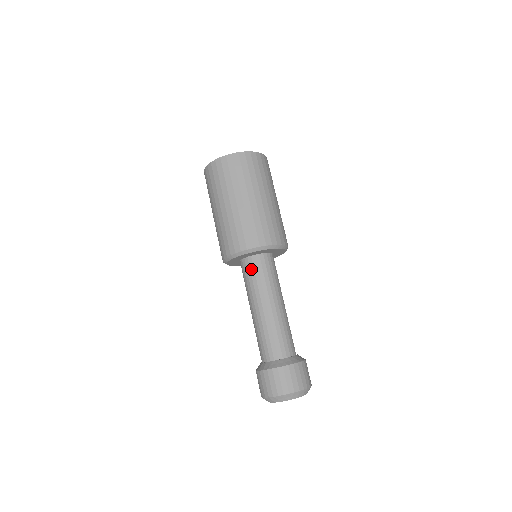
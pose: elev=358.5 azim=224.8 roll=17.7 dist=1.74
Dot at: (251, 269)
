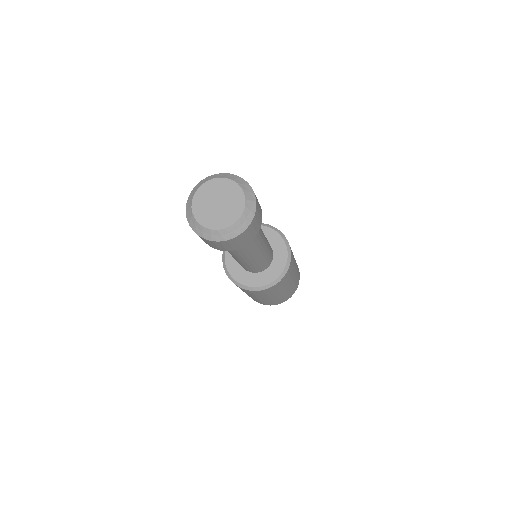
Dot at: occluded
